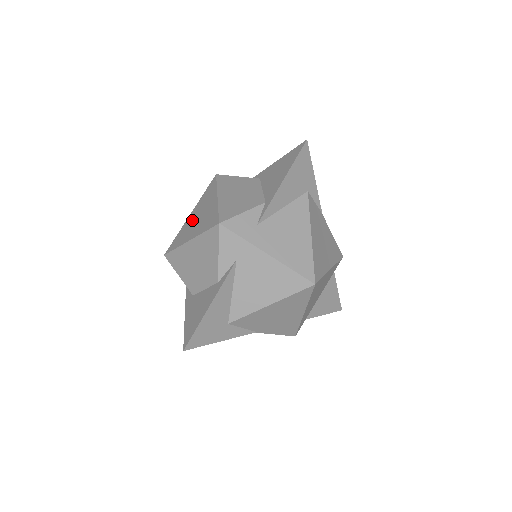
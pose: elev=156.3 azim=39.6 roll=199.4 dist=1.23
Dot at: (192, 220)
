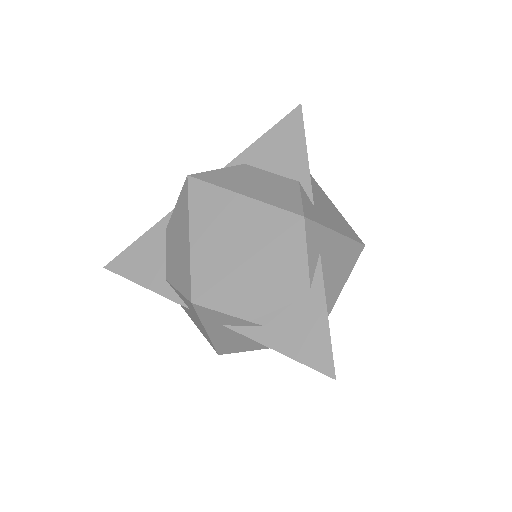
Dot at: (211, 239)
